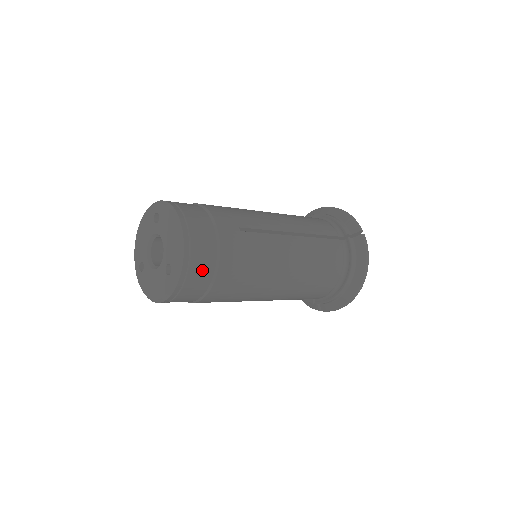
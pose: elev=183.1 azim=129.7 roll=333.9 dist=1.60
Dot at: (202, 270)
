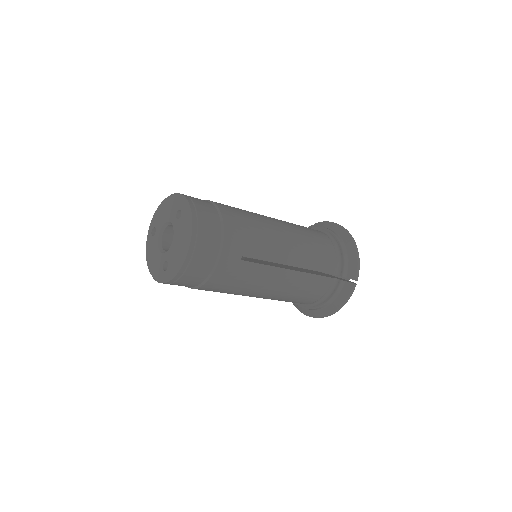
Dot at: (191, 281)
